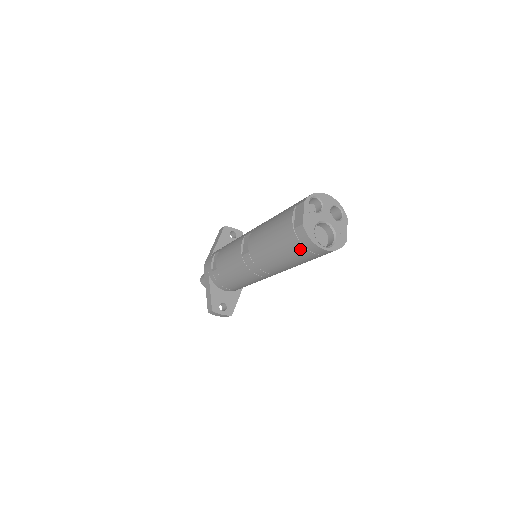
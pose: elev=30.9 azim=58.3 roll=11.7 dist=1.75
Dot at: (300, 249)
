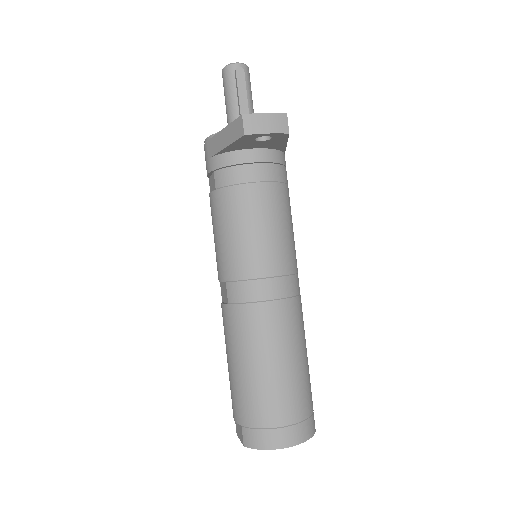
Dot at: occluded
